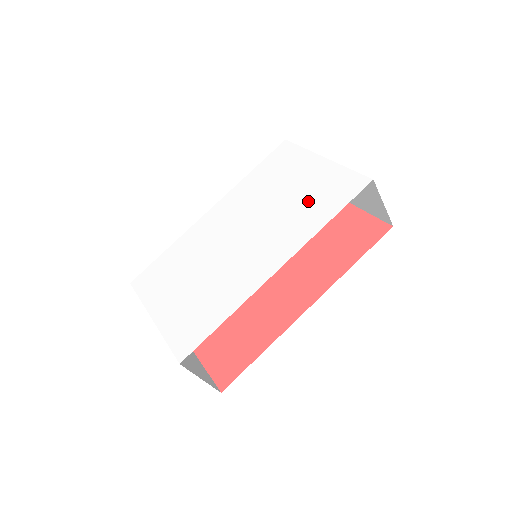
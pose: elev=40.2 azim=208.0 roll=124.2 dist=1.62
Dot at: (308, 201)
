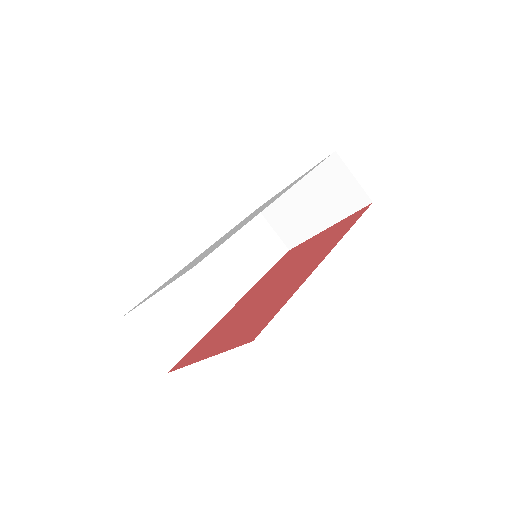
Dot at: (289, 186)
